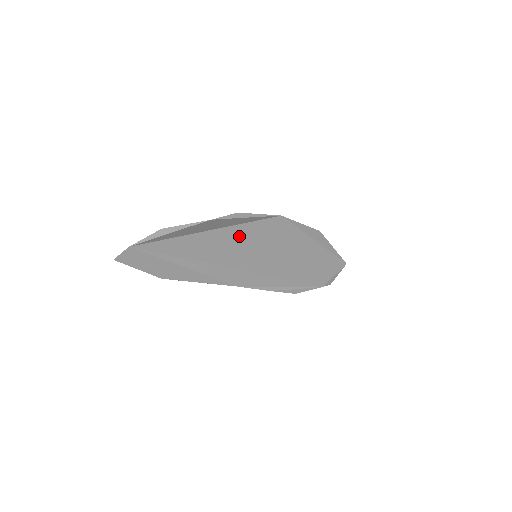
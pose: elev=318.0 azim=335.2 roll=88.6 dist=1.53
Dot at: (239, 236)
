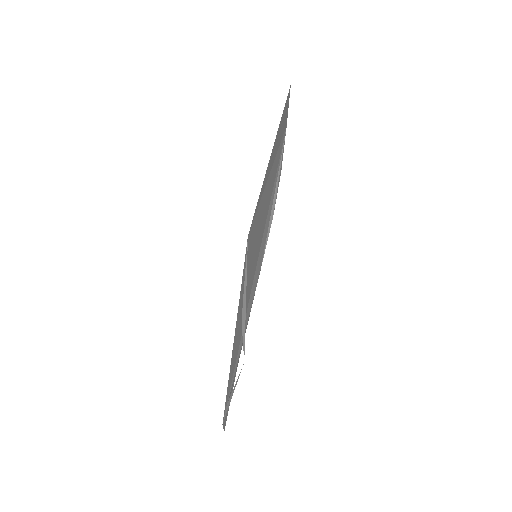
Dot at: (243, 293)
